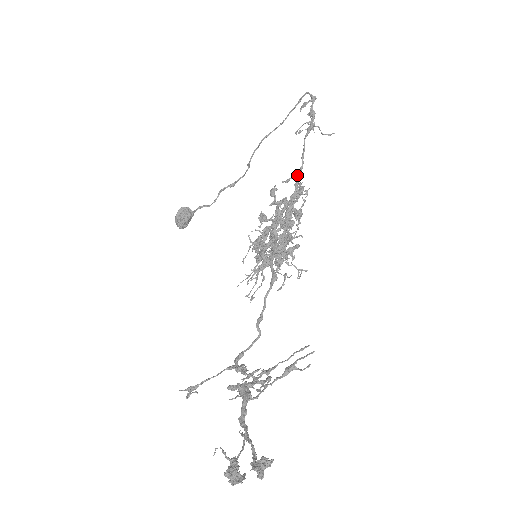
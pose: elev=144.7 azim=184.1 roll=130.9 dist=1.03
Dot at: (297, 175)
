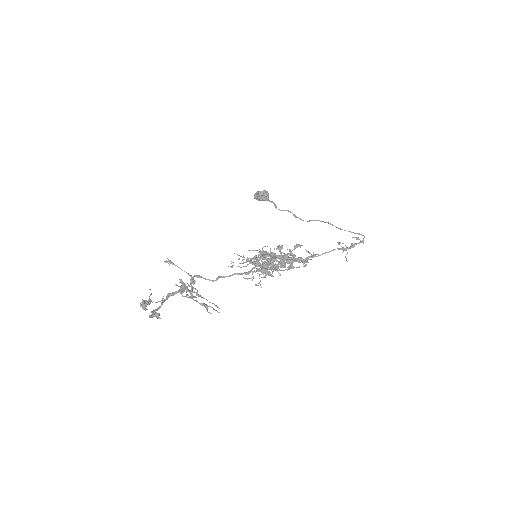
Dot at: occluded
